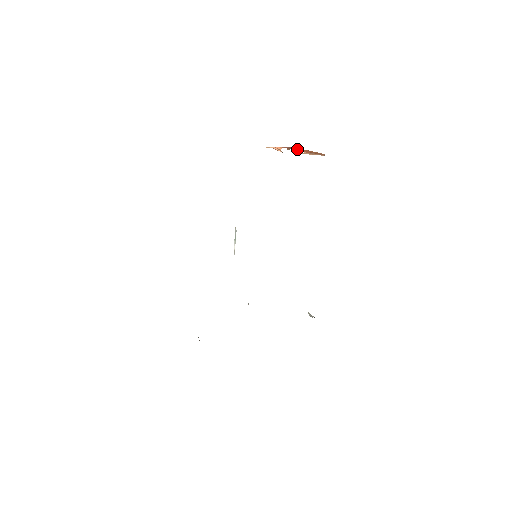
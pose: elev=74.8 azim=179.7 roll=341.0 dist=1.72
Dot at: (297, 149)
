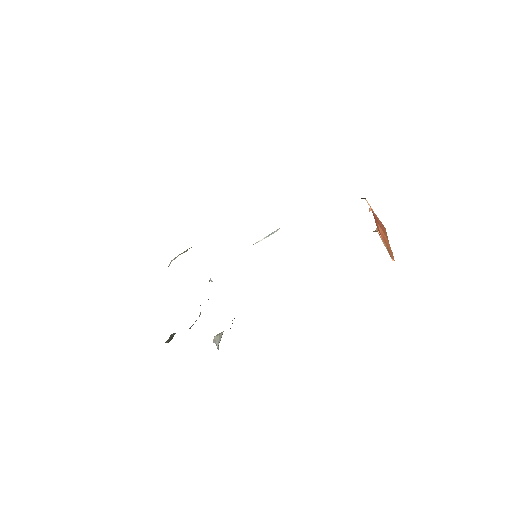
Dot at: (381, 227)
